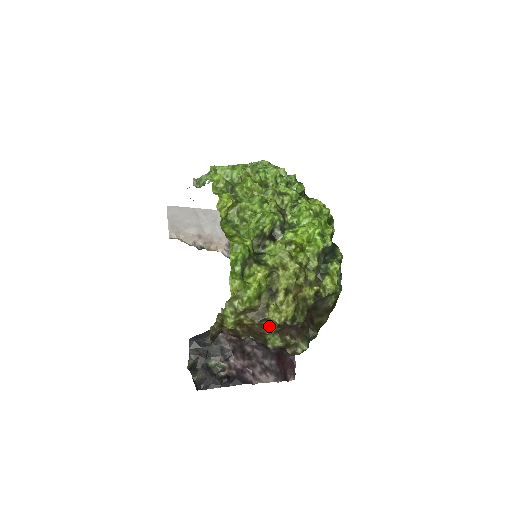
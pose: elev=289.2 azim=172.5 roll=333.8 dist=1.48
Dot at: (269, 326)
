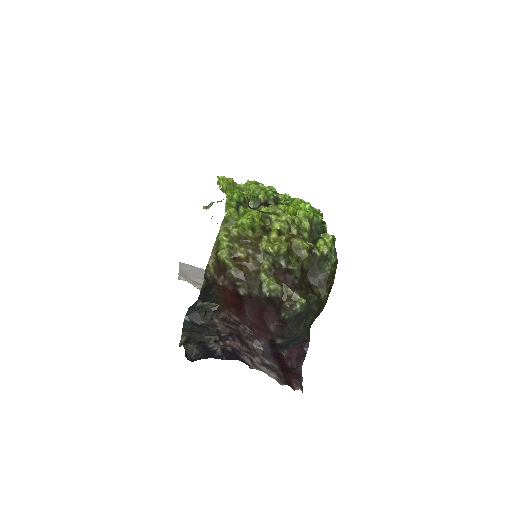
Dot at: (263, 261)
